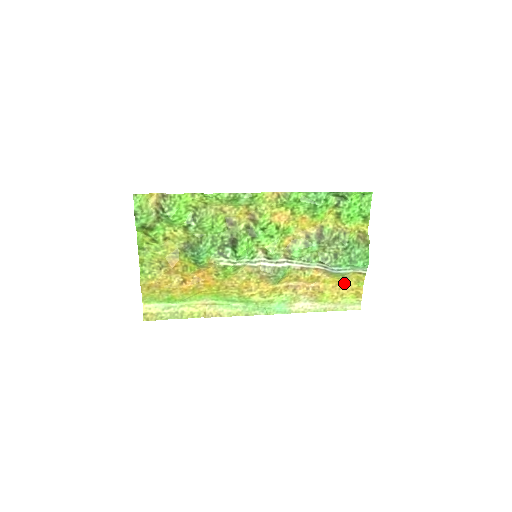
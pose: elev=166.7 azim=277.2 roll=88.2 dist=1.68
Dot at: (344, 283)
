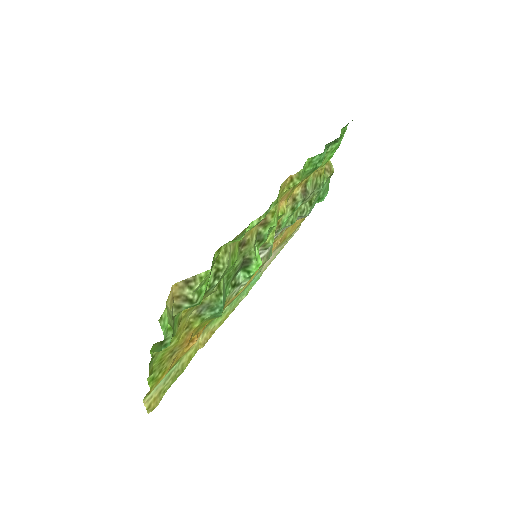
Dot at: occluded
